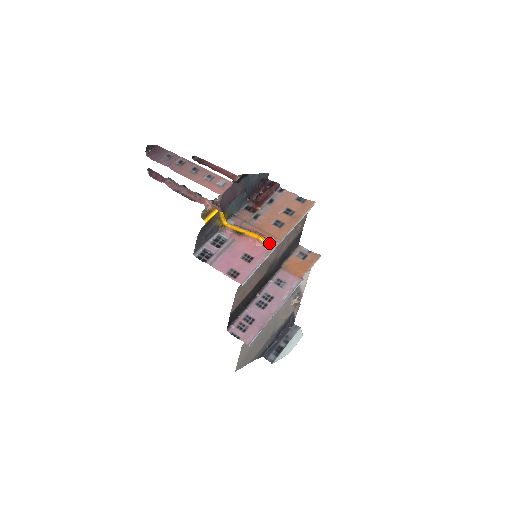
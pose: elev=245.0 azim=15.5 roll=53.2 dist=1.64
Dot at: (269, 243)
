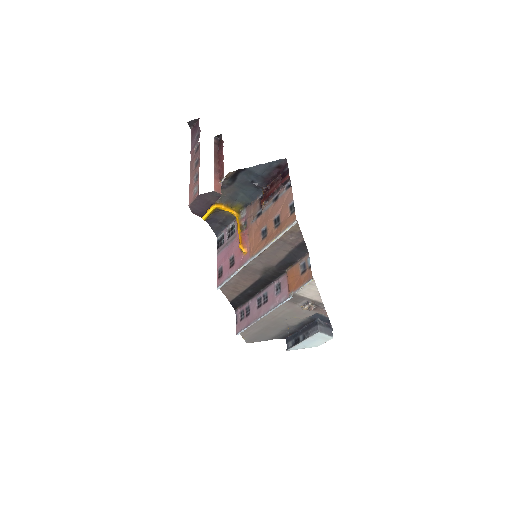
Dot at: (247, 255)
